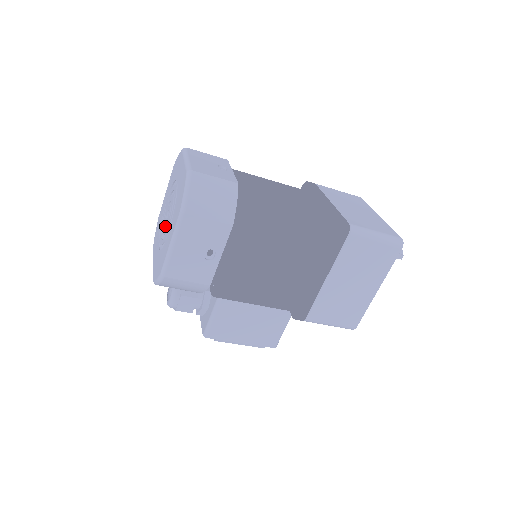
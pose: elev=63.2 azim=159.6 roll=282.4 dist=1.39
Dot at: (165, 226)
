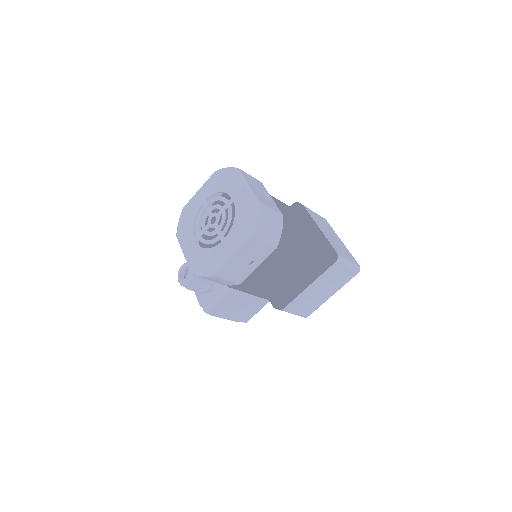
Dot at: (208, 228)
